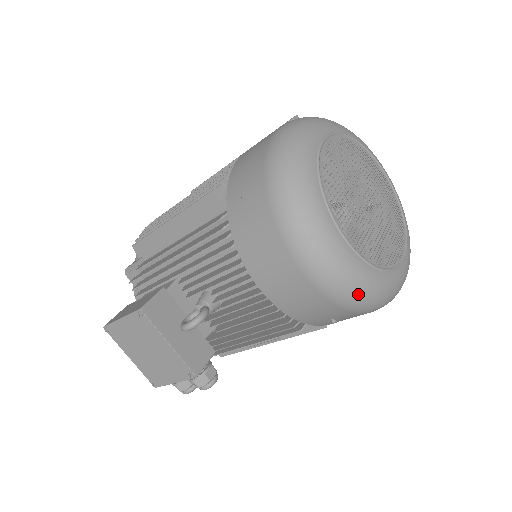
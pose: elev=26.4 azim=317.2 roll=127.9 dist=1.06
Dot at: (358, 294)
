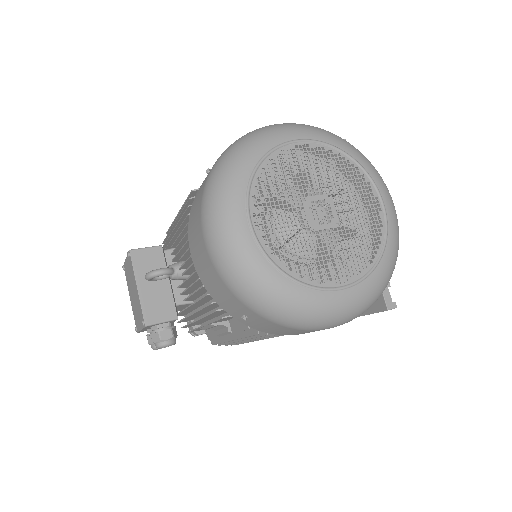
Dot at: (247, 286)
